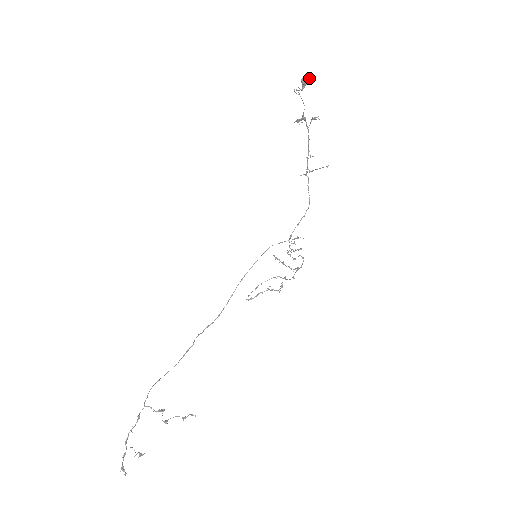
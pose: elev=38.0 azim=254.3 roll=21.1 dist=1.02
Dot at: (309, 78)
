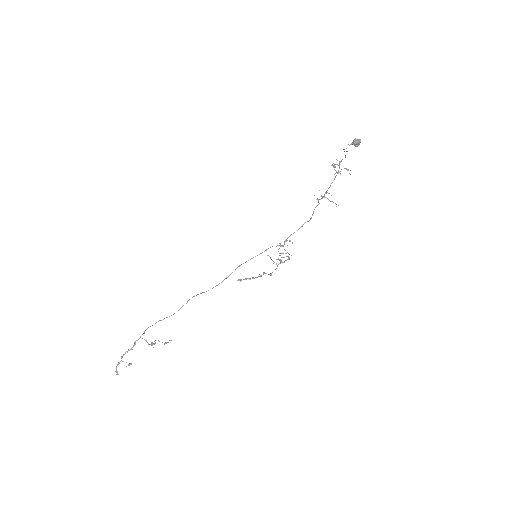
Dot at: occluded
